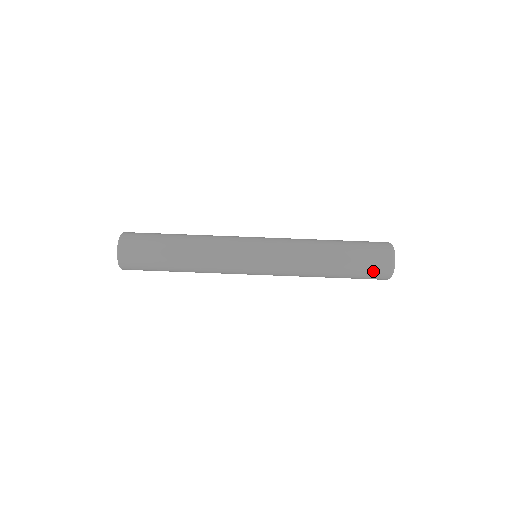
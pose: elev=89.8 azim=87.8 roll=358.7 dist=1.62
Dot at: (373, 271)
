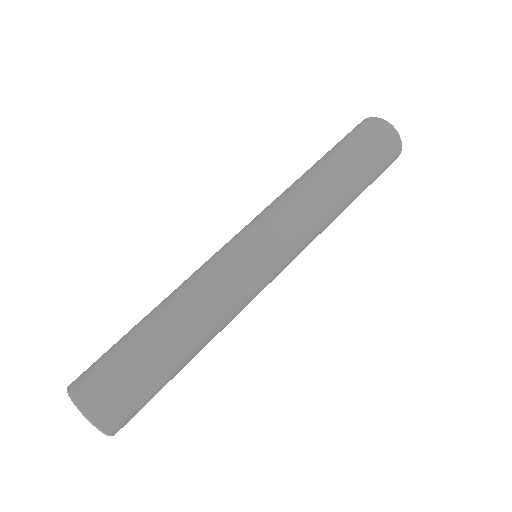
Dot at: (382, 149)
